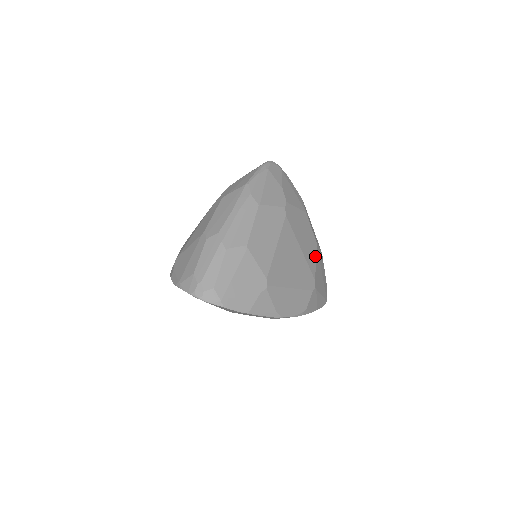
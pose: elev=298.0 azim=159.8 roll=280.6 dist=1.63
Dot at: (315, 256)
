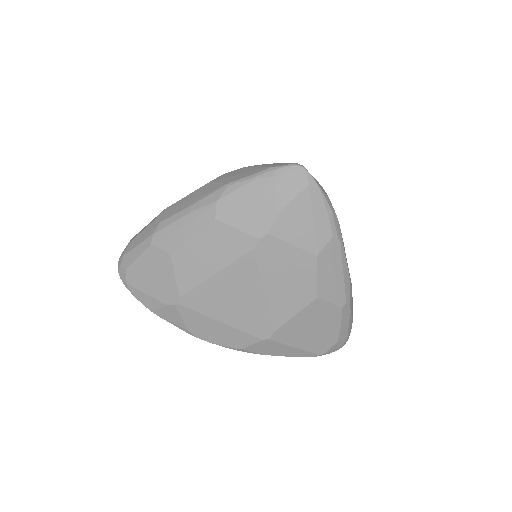
Dot at: (298, 309)
